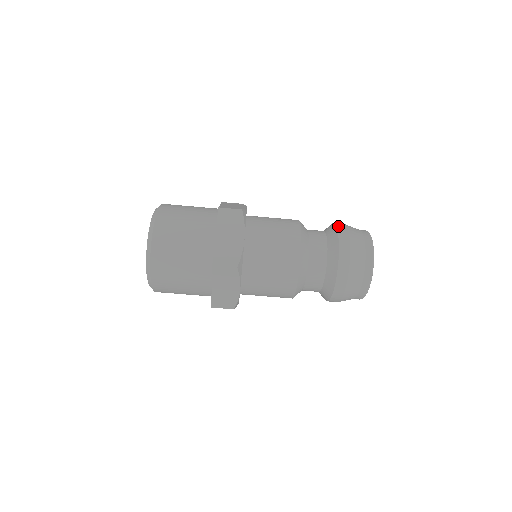
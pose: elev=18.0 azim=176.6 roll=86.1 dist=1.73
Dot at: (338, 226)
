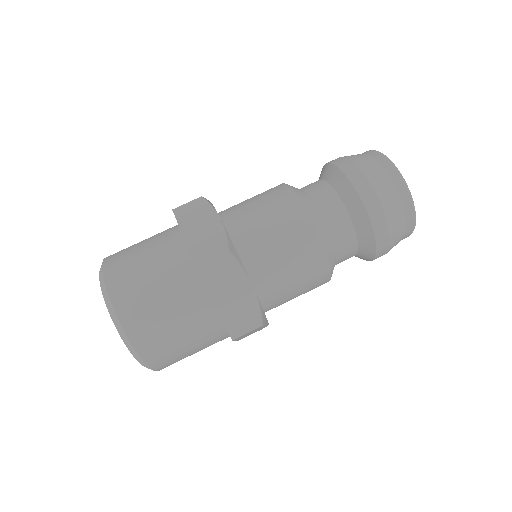
Dot at: occluded
